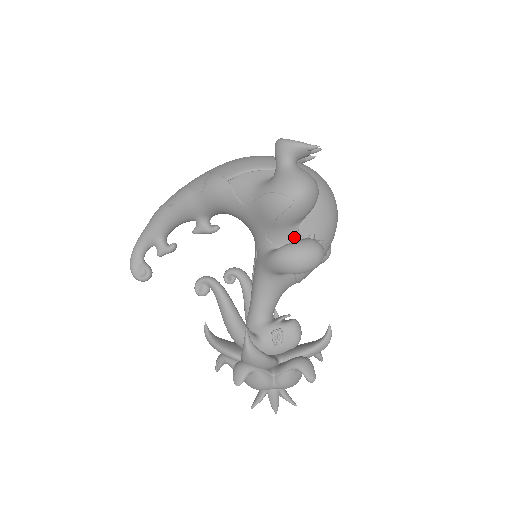
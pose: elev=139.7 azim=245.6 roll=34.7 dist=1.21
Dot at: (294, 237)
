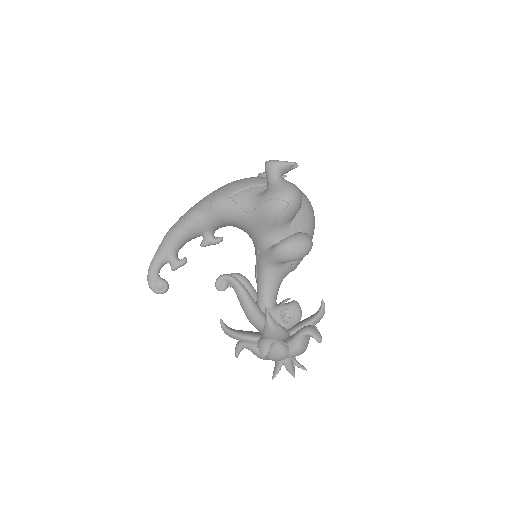
Dot at: (288, 233)
